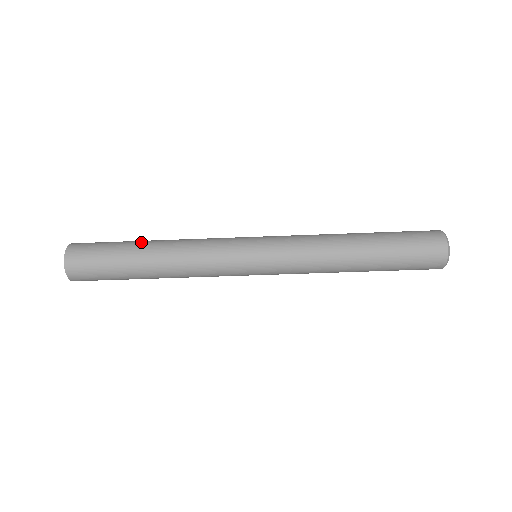
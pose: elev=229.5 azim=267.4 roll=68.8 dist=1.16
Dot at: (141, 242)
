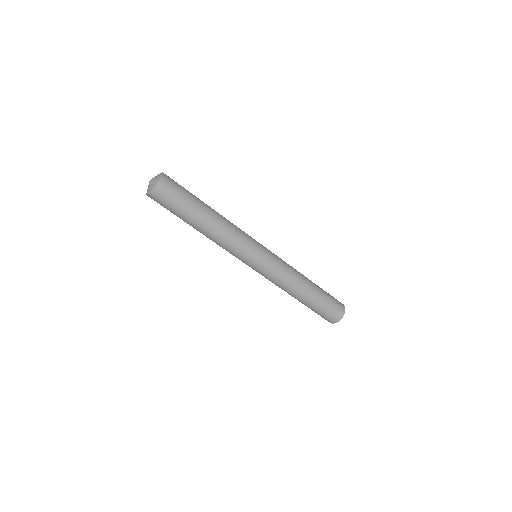
Dot at: occluded
